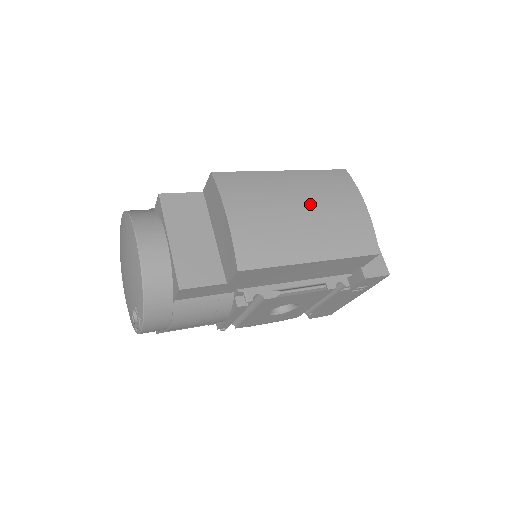
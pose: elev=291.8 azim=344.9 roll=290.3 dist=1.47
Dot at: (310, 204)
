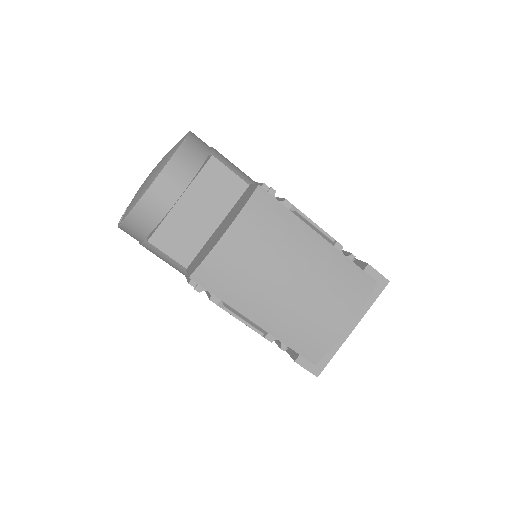
Dot at: (304, 284)
